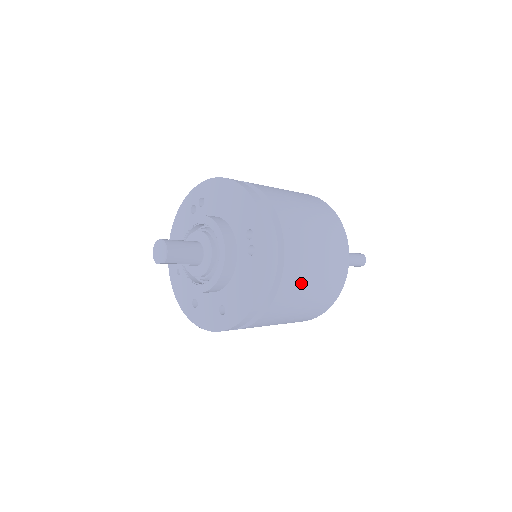
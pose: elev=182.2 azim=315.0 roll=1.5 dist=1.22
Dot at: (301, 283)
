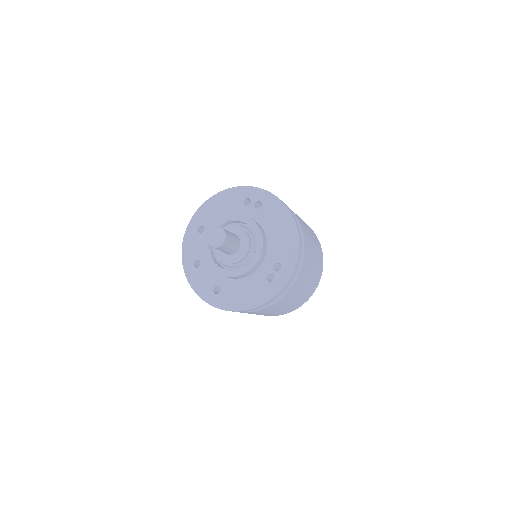
Dot at: (276, 308)
